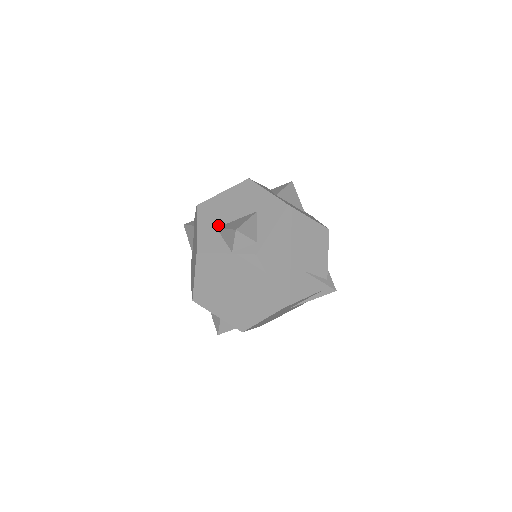
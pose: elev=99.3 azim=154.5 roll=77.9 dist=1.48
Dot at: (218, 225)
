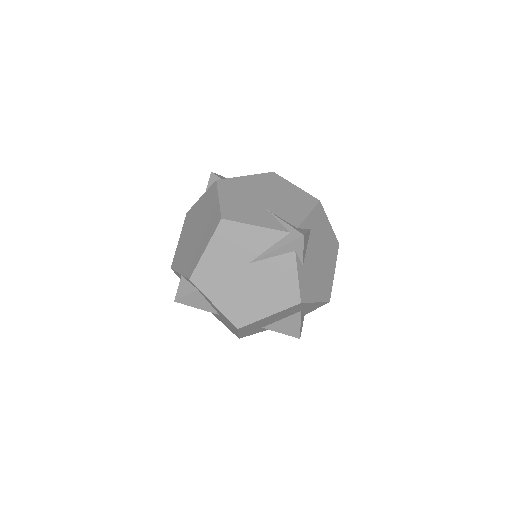
Dot at: occluded
